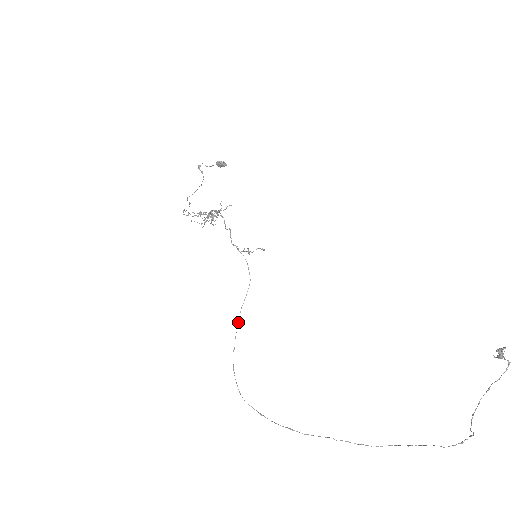
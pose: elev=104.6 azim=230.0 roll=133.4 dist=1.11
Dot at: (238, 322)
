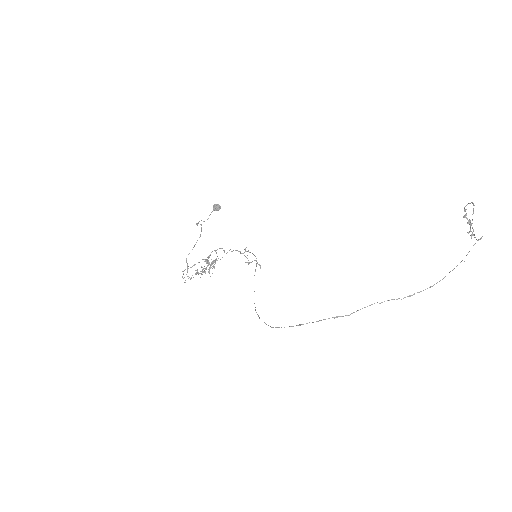
Dot at: occluded
